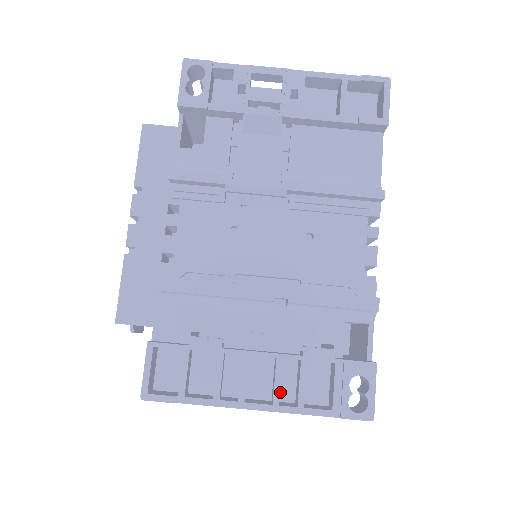
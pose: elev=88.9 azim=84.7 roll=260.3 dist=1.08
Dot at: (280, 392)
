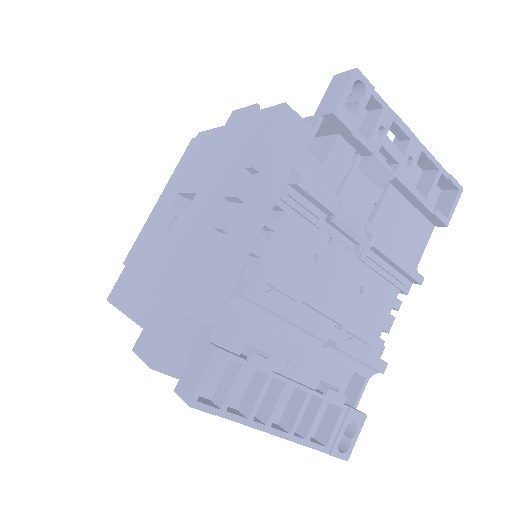
Dot at: occluded
